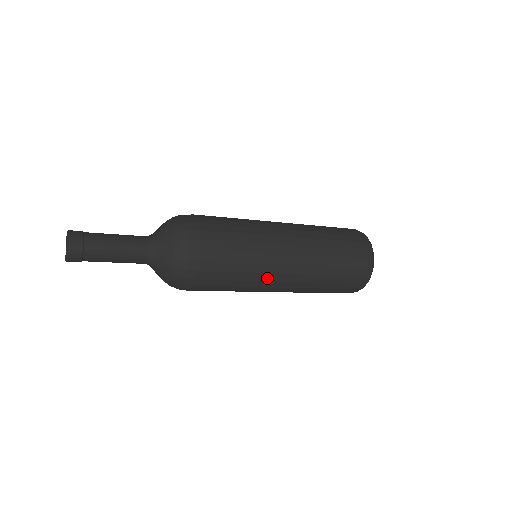
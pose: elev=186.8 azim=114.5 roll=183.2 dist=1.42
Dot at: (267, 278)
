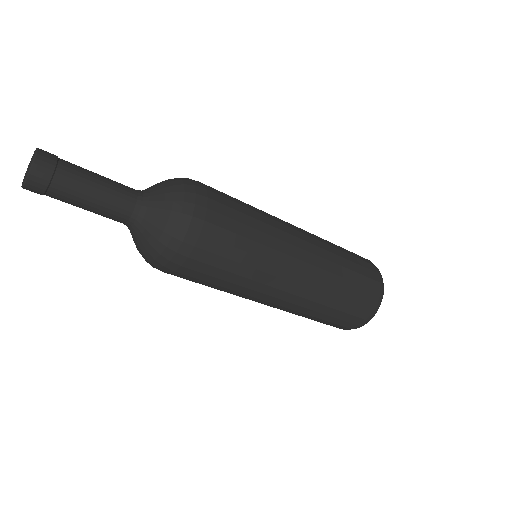
Dot at: (283, 248)
